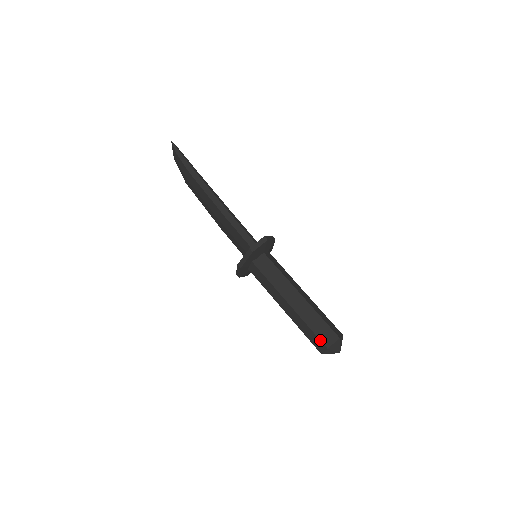
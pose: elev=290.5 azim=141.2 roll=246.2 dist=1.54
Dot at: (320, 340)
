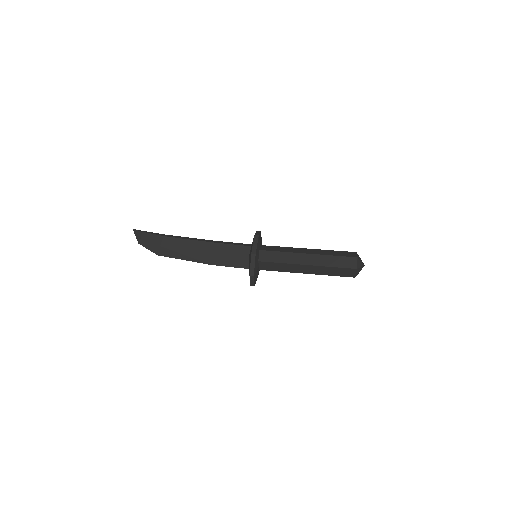
Dot at: (348, 256)
